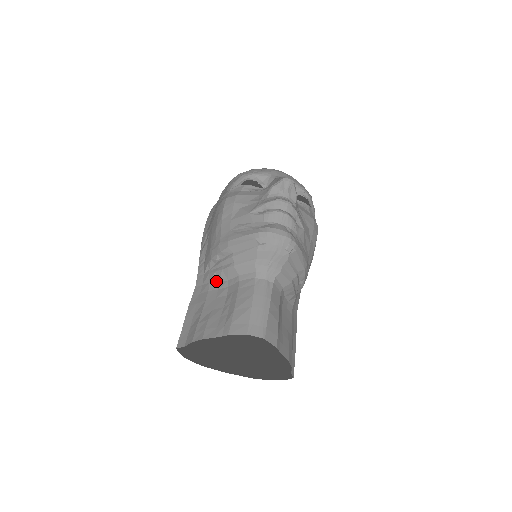
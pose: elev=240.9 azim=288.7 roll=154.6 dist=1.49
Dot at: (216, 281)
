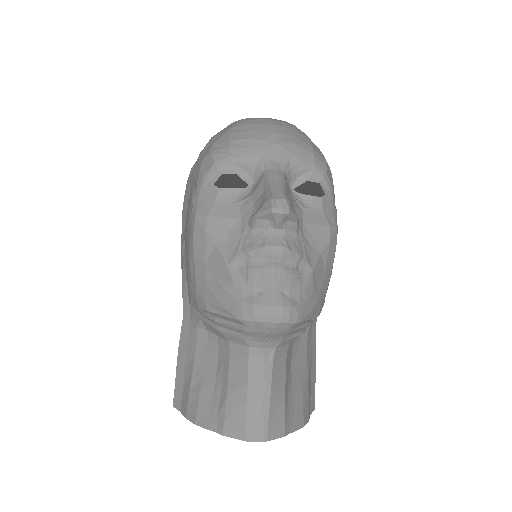
Dot at: (204, 328)
